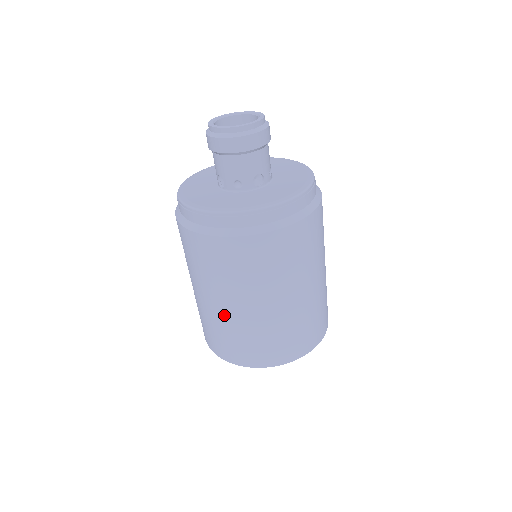
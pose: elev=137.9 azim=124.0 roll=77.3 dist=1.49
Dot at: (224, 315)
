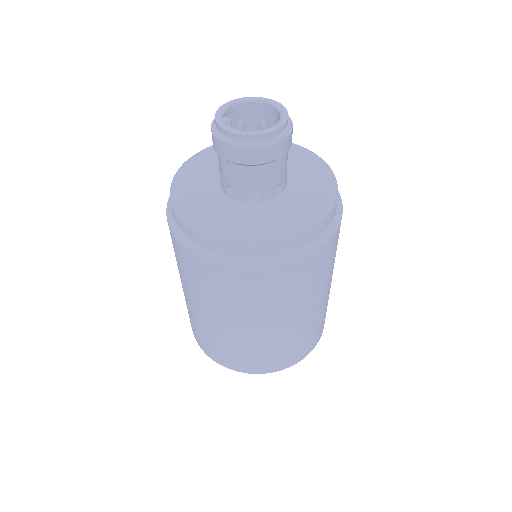
Dot at: (188, 304)
